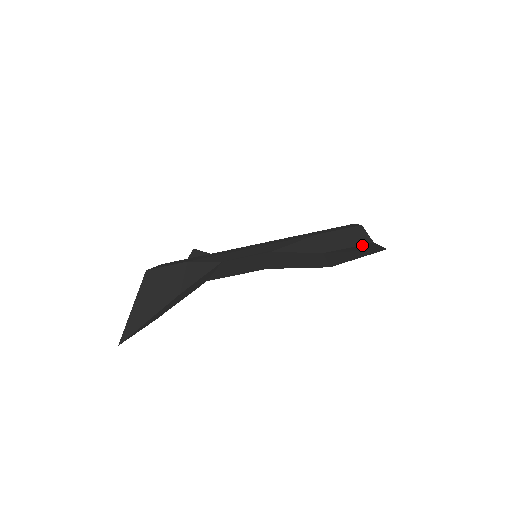
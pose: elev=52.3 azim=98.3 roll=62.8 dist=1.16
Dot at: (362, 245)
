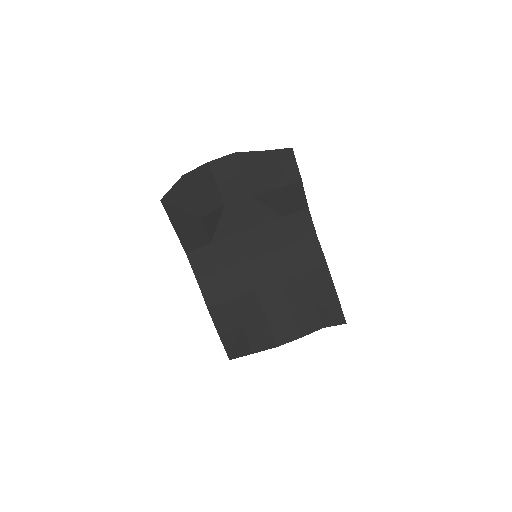
Dot at: (295, 180)
